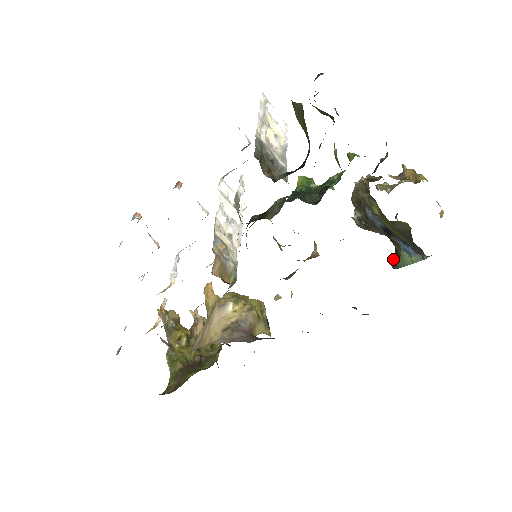
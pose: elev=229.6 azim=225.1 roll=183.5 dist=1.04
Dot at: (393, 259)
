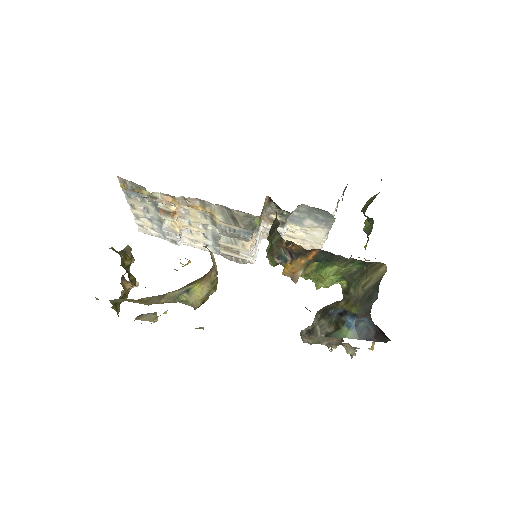
Dot at: (331, 332)
